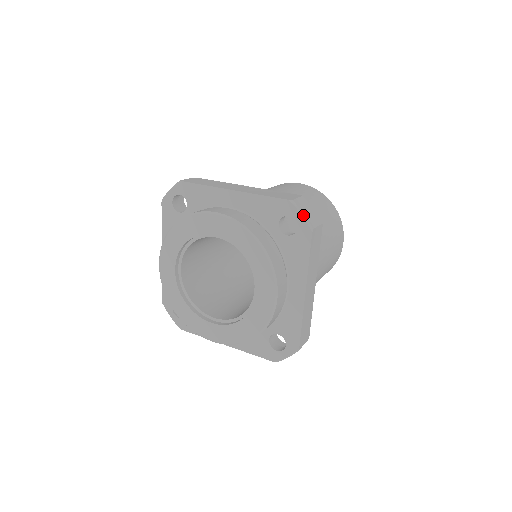
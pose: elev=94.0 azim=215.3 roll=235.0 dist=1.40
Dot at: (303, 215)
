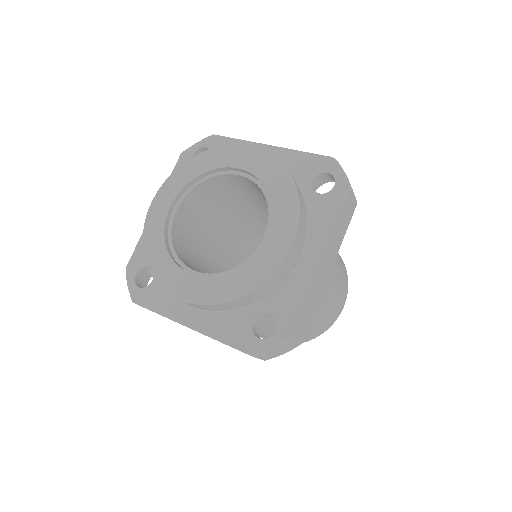
Dot at: (344, 173)
